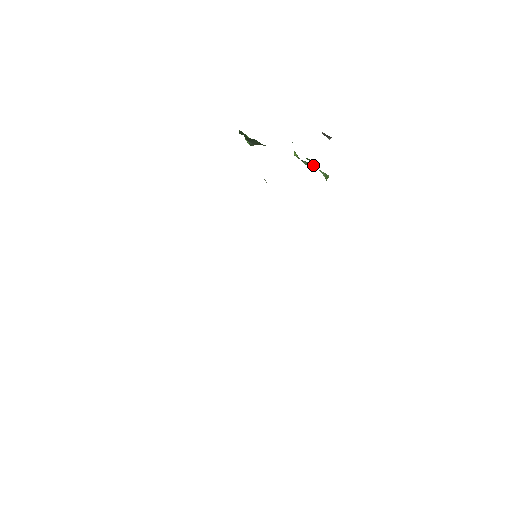
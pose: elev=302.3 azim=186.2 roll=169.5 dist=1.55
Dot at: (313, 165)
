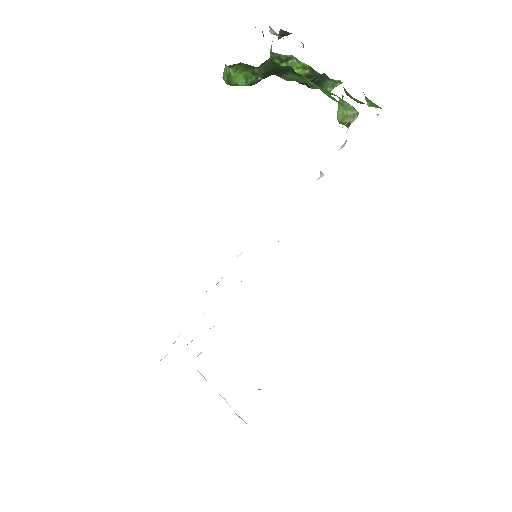
Dot at: occluded
